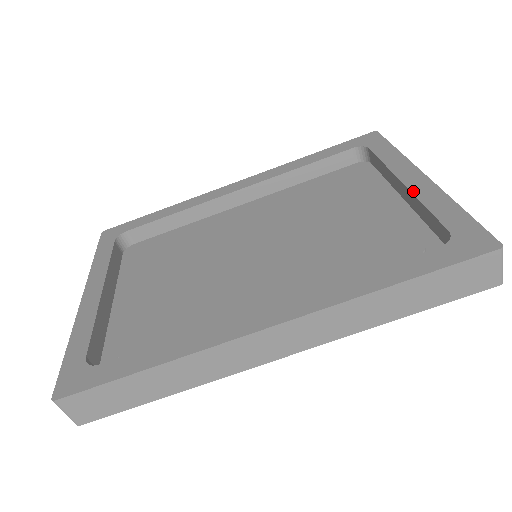
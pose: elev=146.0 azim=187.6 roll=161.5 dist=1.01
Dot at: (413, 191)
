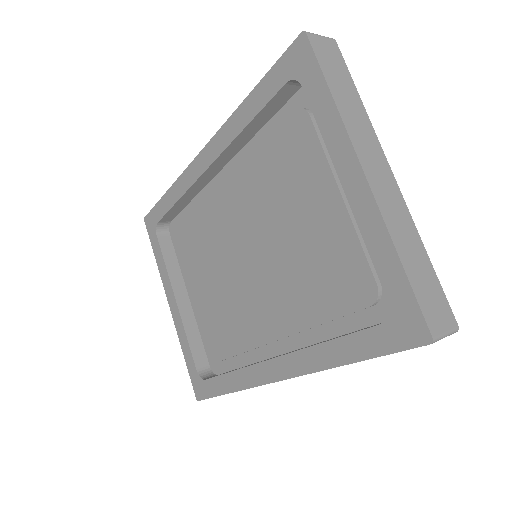
Dot at: (354, 212)
